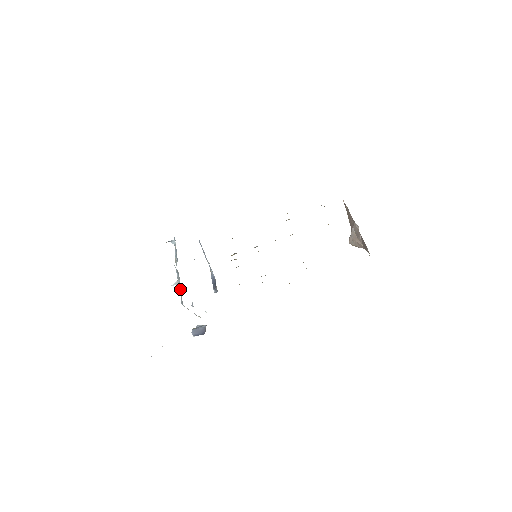
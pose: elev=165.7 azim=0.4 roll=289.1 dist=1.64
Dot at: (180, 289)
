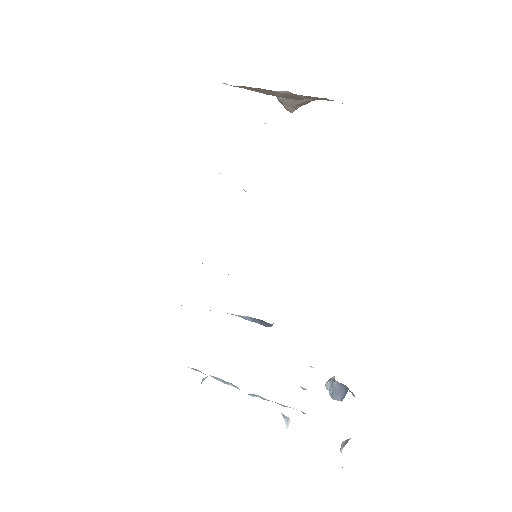
Dot at: occluded
